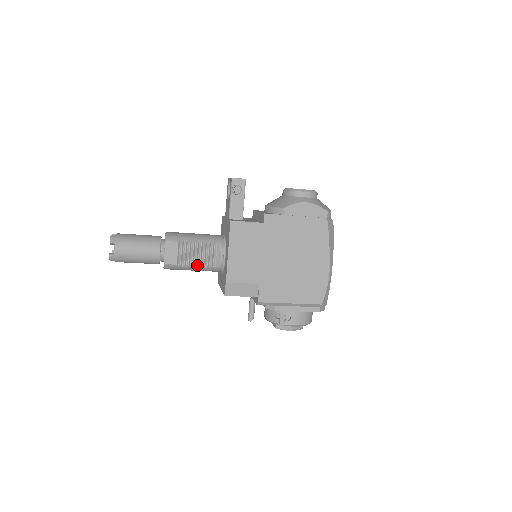
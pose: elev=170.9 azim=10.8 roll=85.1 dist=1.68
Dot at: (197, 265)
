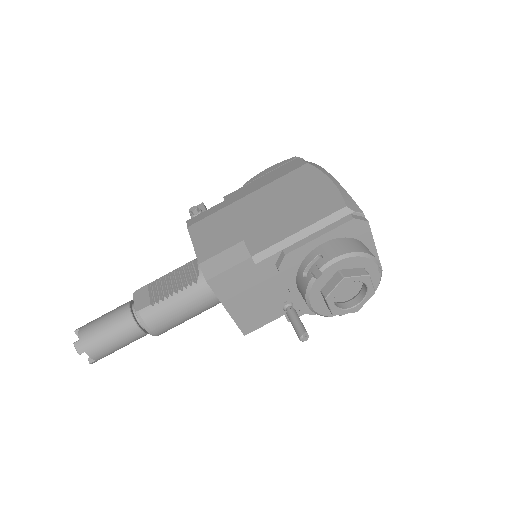
Dot at: (176, 292)
